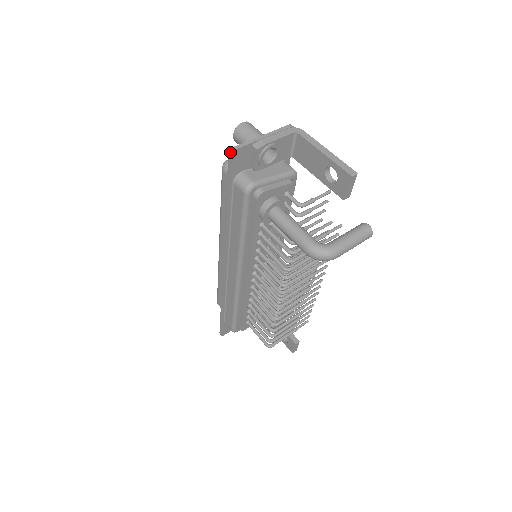
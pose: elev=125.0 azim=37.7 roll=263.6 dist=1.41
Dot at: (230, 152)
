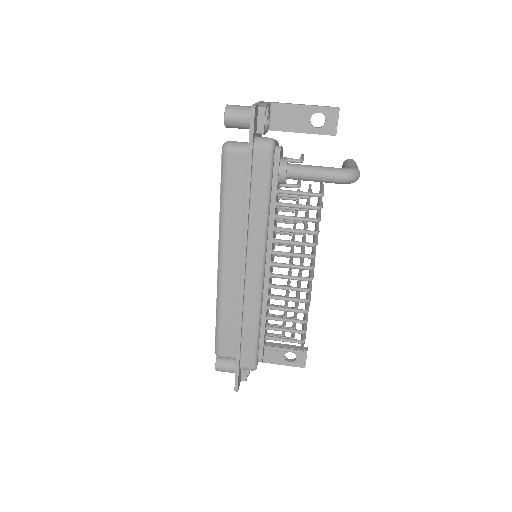
Dot at: (252, 109)
